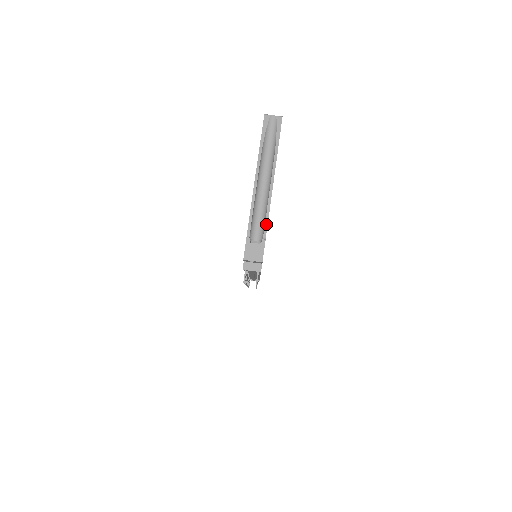
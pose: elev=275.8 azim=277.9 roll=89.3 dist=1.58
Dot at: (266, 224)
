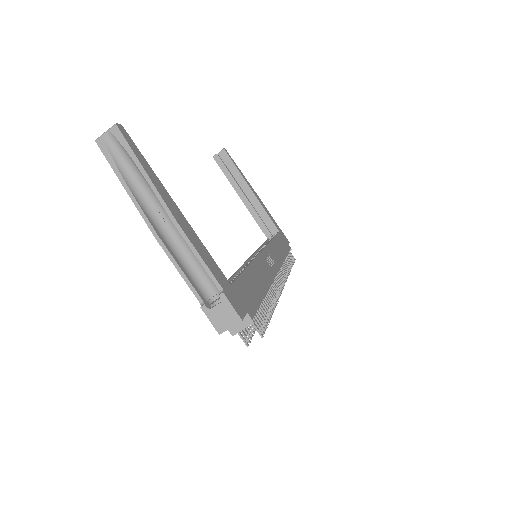
Dot at: (208, 272)
